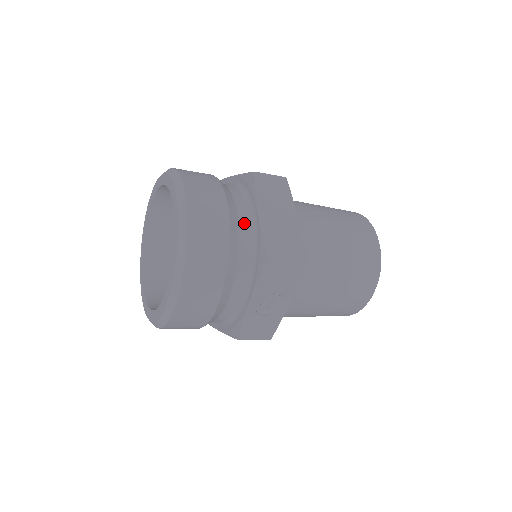
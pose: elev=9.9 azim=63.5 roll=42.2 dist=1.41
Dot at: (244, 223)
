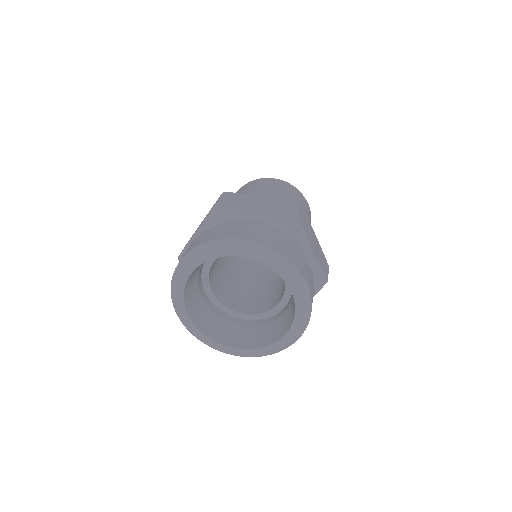
Dot at: occluded
